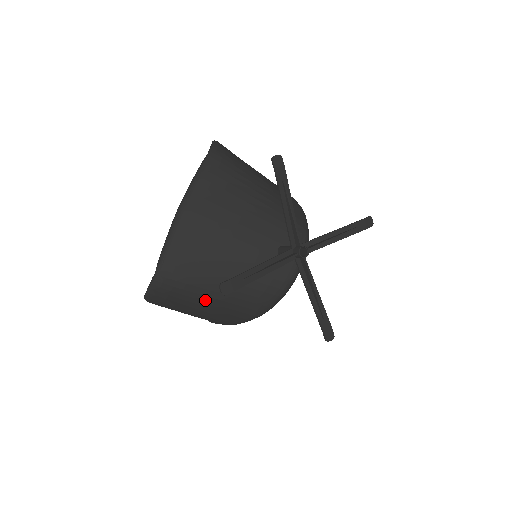
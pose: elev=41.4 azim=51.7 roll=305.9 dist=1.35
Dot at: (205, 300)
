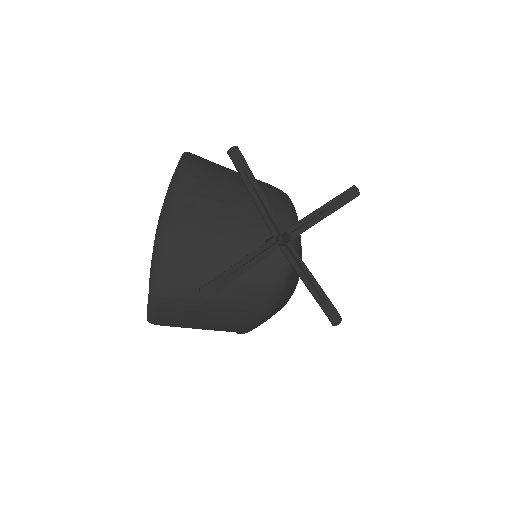
Dot at: (205, 310)
